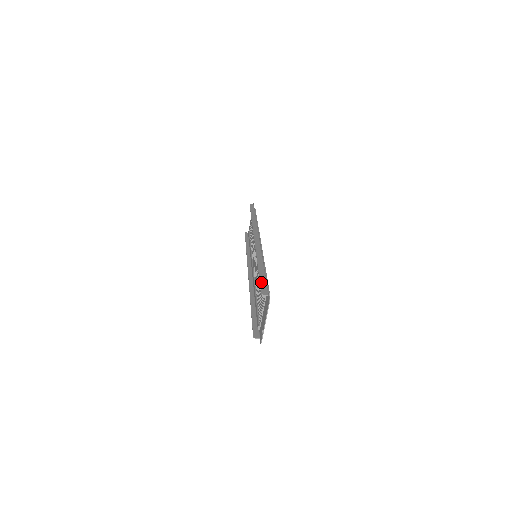
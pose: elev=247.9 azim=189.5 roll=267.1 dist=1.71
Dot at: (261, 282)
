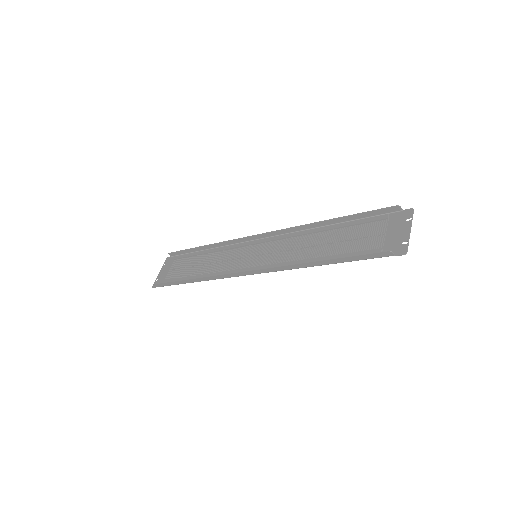
Dot at: (371, 211)
